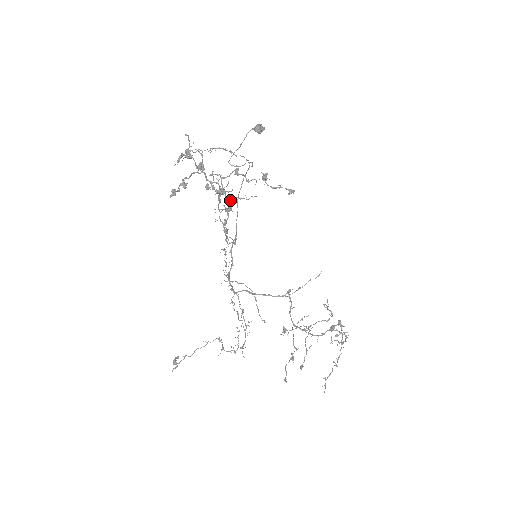
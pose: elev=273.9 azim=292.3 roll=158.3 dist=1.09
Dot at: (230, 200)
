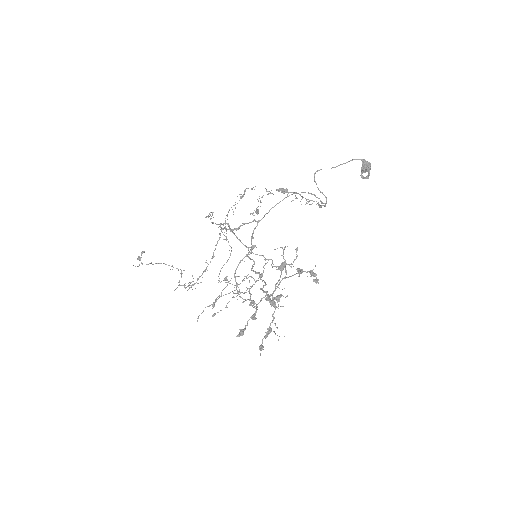
Dot at: (269, 333)
